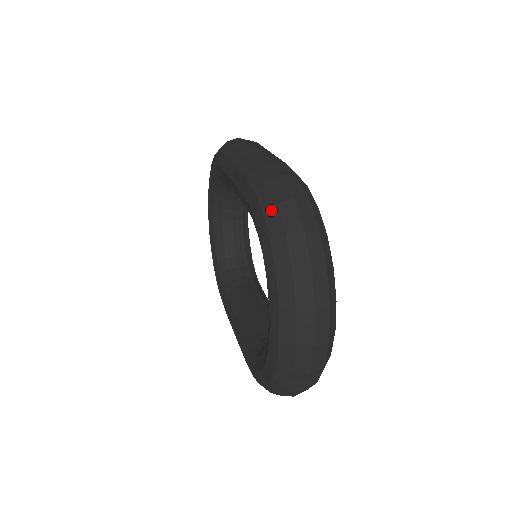
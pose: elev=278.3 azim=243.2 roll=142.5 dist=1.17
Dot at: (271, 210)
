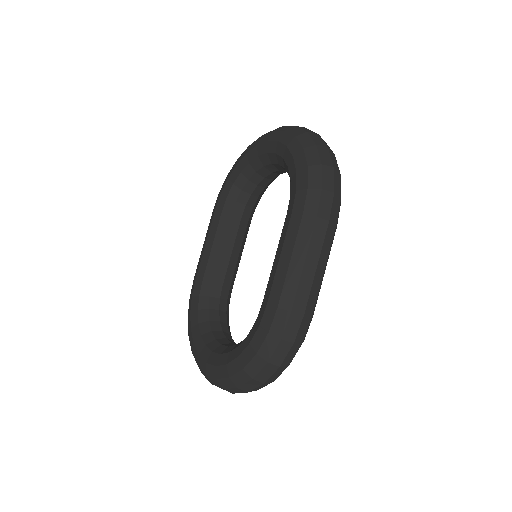
Dot at: (261, 360)
